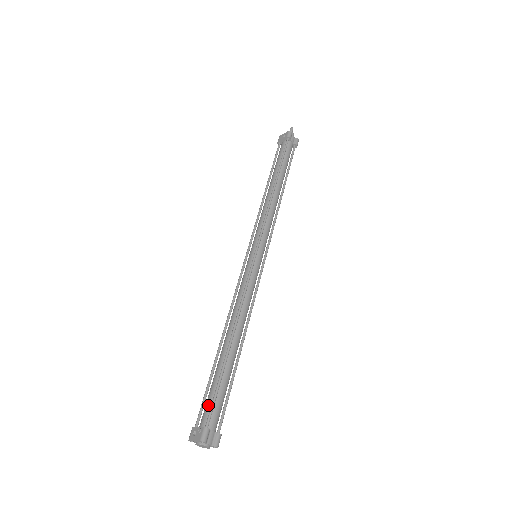
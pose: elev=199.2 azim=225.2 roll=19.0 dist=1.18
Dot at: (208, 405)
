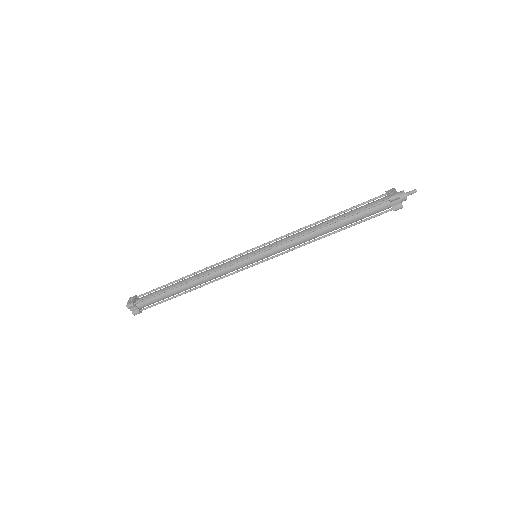
Dot at: (147, 296)
